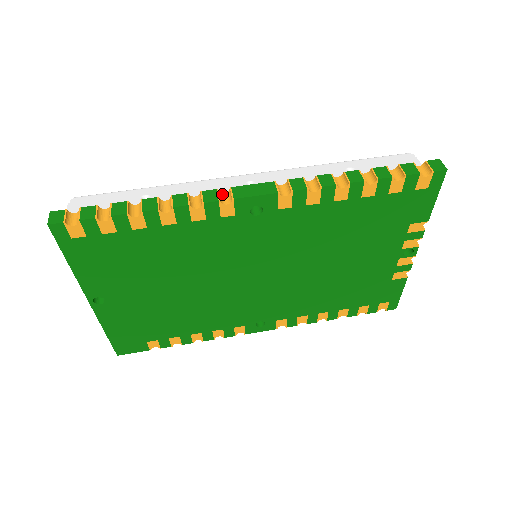
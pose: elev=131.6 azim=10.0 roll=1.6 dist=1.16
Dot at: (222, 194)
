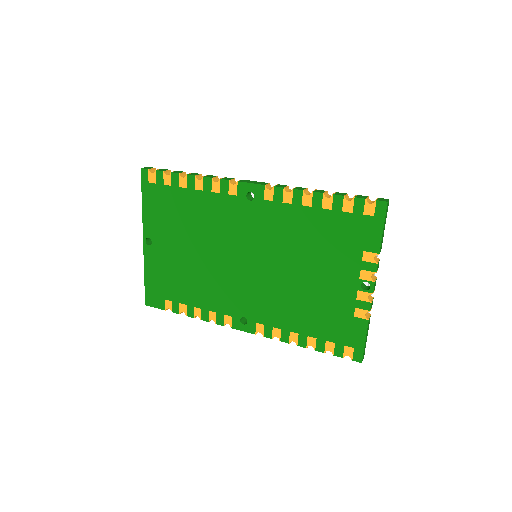
Dot at: occluded
